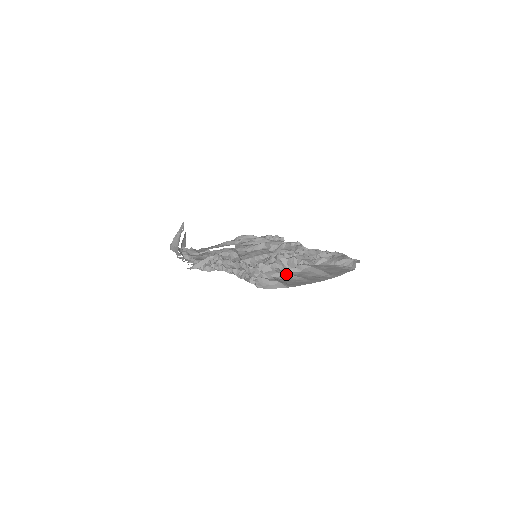
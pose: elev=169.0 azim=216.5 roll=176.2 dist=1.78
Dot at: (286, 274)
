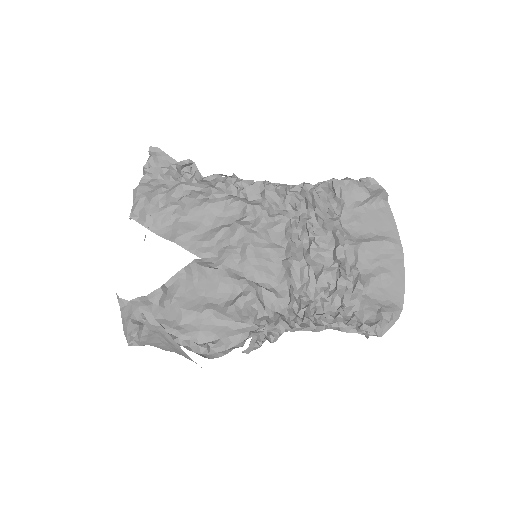
Dot at: (366, 283)
